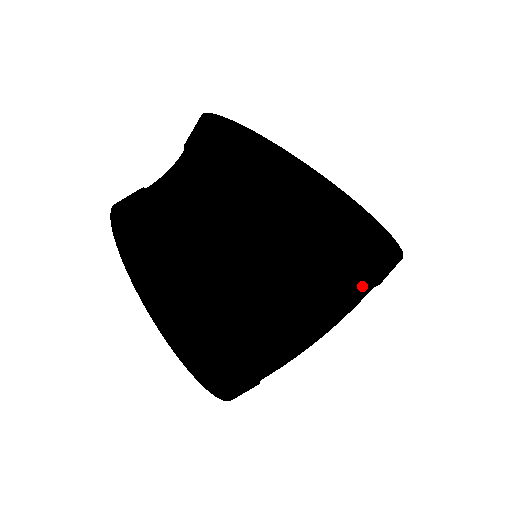
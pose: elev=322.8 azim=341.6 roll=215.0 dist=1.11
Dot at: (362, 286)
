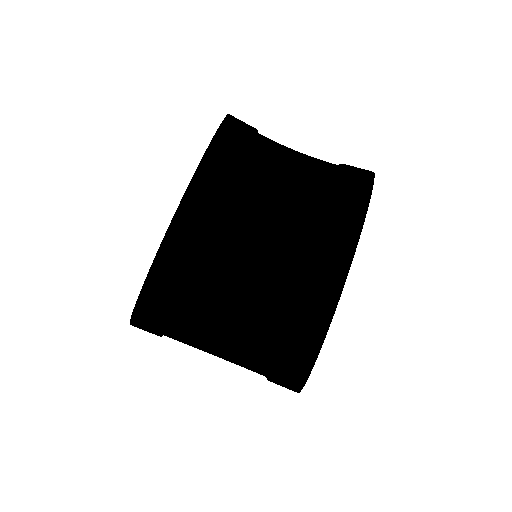
Dot at: occluded
